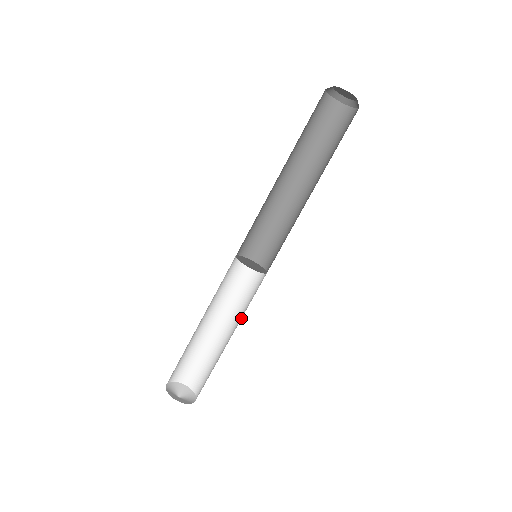
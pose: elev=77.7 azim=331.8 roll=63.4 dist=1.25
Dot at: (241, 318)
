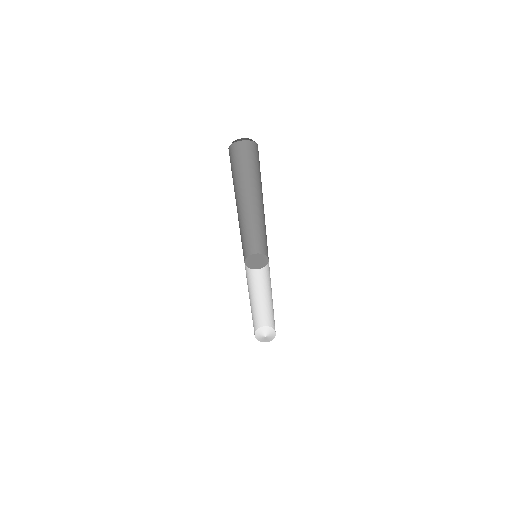
Dot at: occluded
